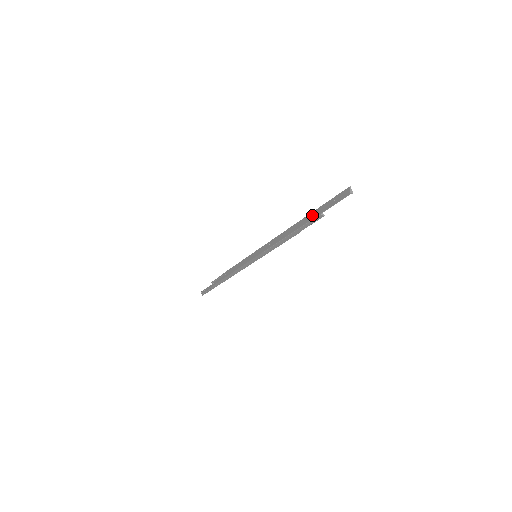
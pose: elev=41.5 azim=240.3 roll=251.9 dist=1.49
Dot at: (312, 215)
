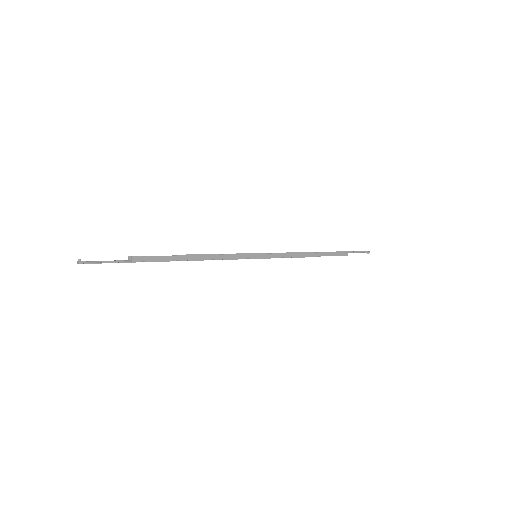
Dot at: (337, 251)
